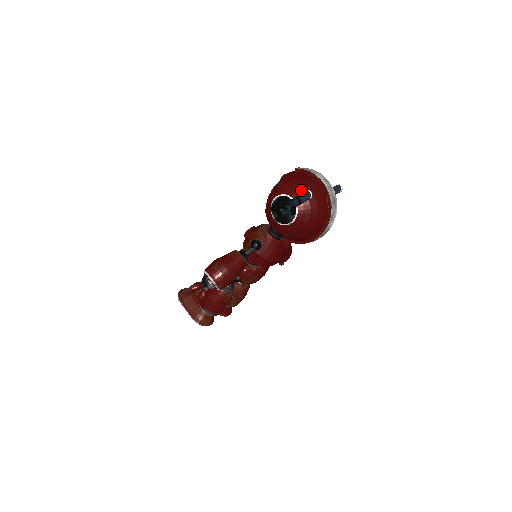
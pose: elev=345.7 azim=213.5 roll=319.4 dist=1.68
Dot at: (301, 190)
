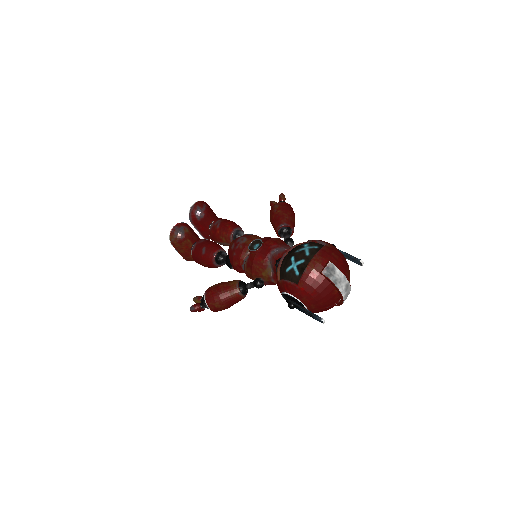
Dot at: (317, 304)
